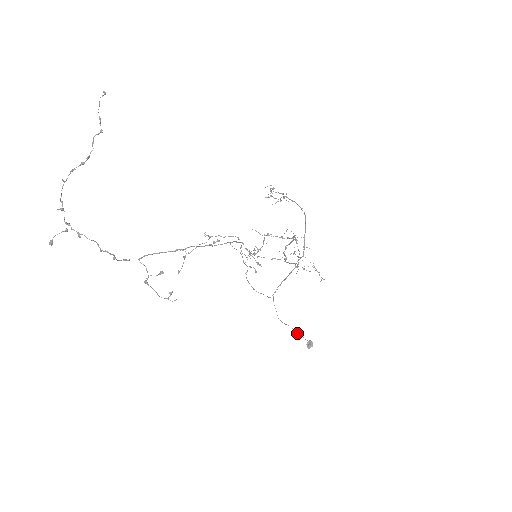
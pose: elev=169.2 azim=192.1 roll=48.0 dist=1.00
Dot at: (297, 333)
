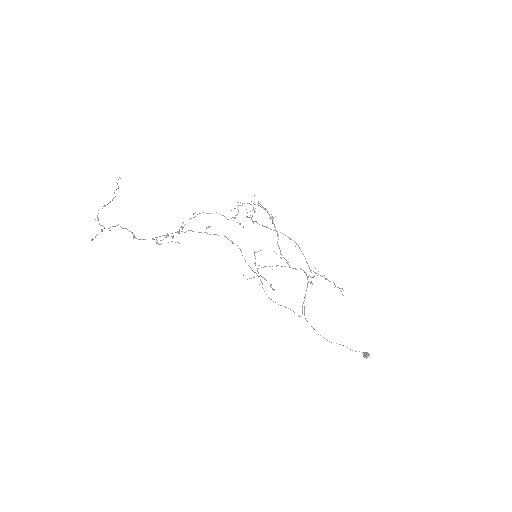
Dot at: (347, 347)
